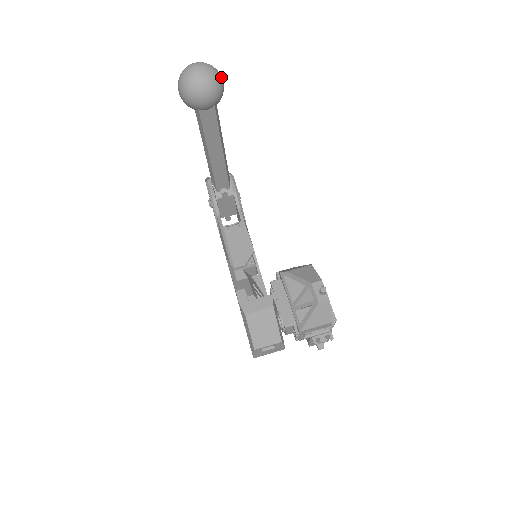
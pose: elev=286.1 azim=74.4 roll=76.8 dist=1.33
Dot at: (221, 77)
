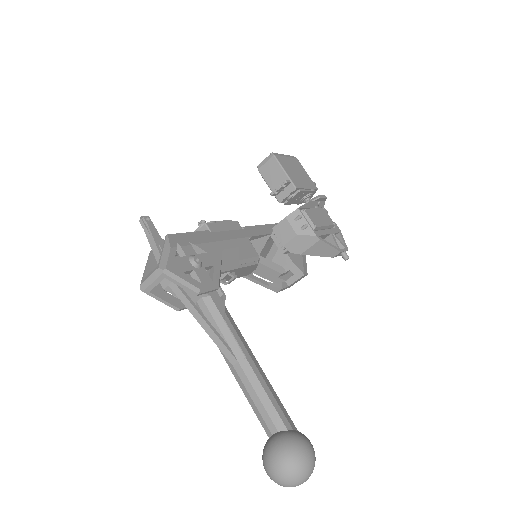
Dot at: (312, 457)
